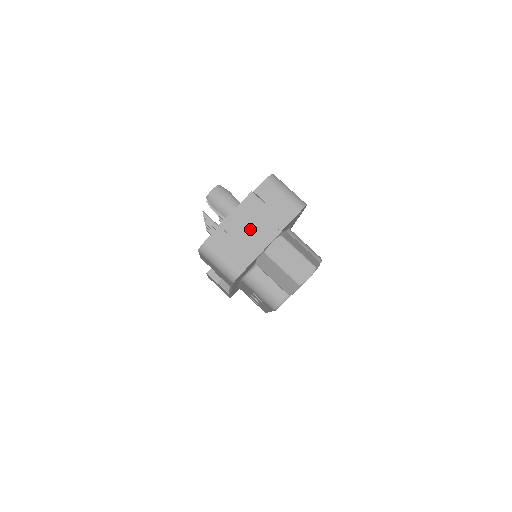
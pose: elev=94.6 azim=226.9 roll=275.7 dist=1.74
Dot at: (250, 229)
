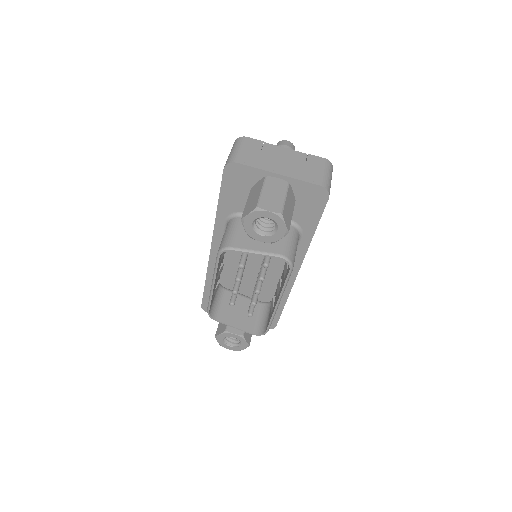
Dot at: (277, 159)
